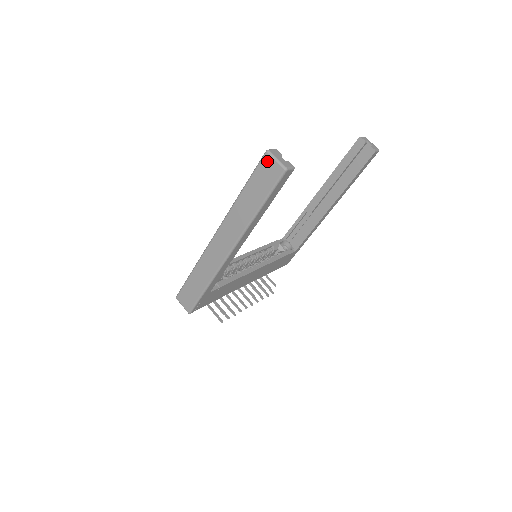
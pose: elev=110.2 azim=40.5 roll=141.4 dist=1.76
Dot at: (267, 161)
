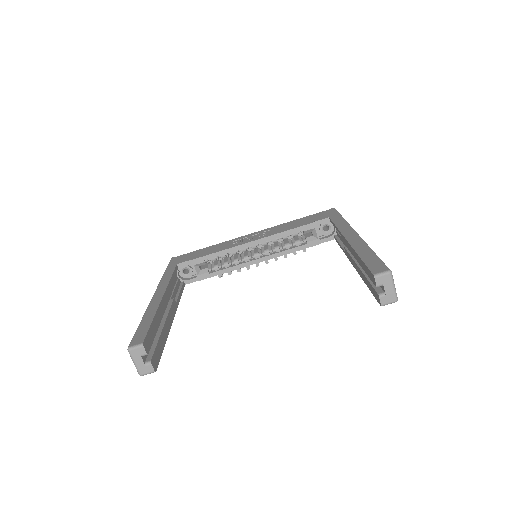
Dot at: occluded
